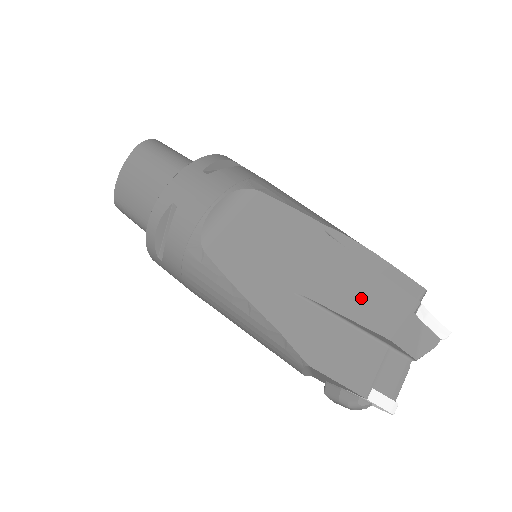
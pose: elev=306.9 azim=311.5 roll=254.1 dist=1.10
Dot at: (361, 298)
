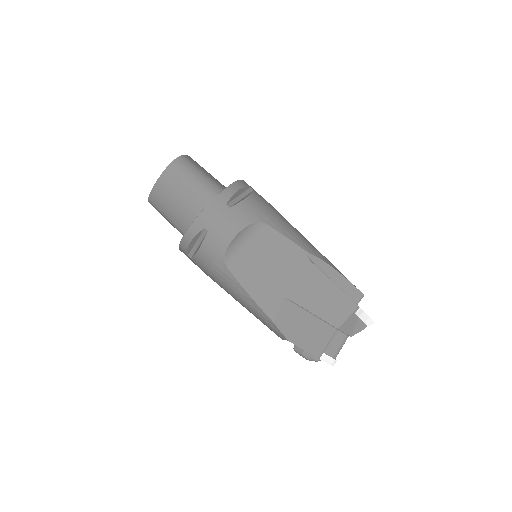
Dot at: (325, 303)
